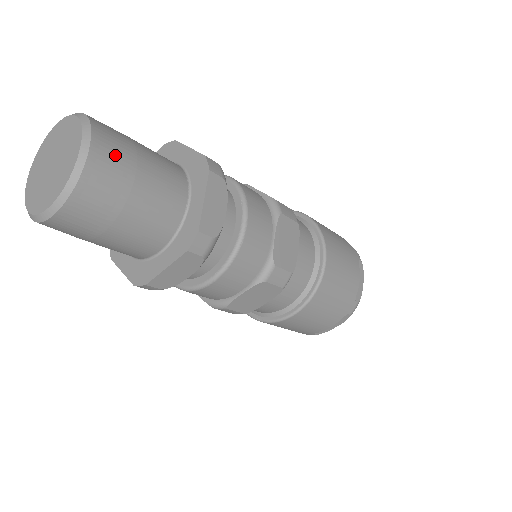
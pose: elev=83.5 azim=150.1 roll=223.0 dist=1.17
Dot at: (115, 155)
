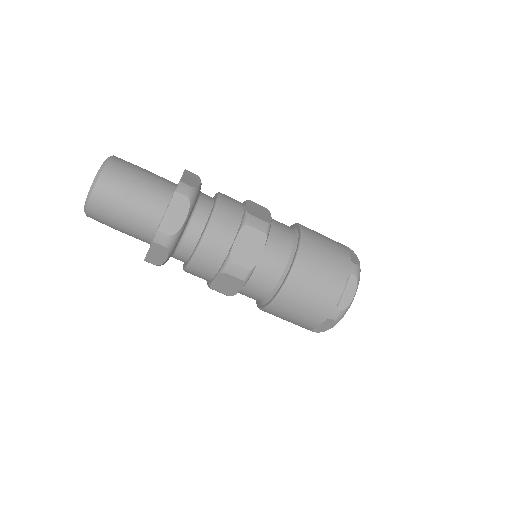
Dot at: (115, 181)
